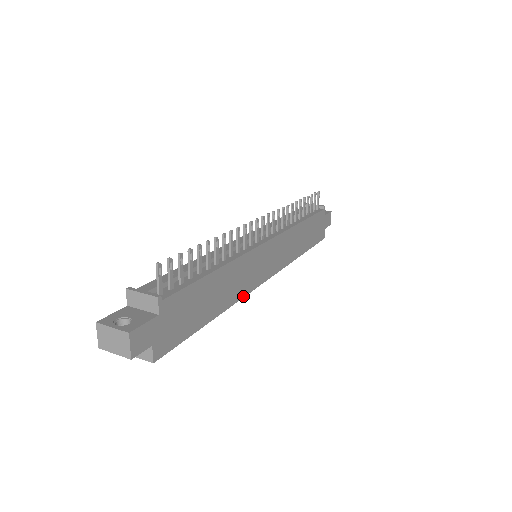
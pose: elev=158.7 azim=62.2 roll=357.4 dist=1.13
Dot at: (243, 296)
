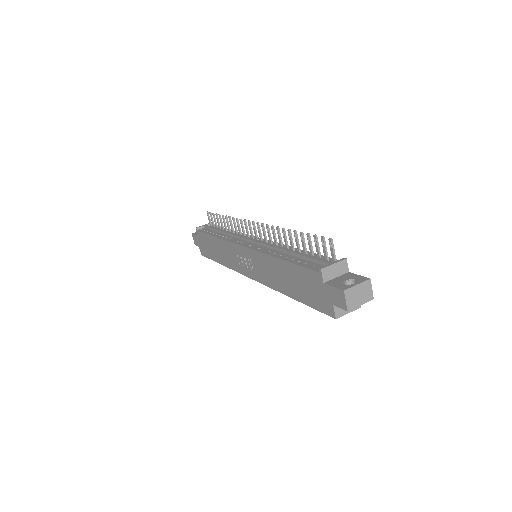
Dot at: occluded
